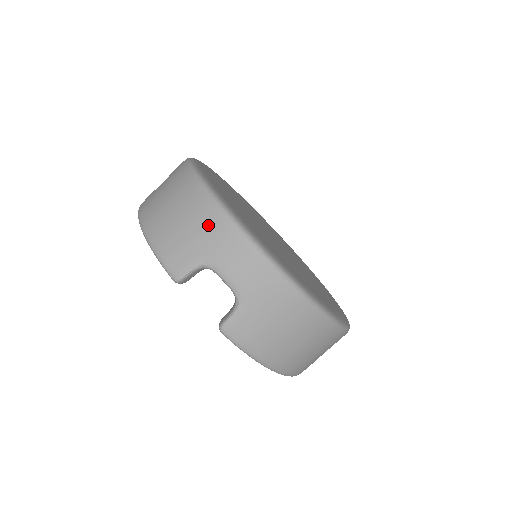
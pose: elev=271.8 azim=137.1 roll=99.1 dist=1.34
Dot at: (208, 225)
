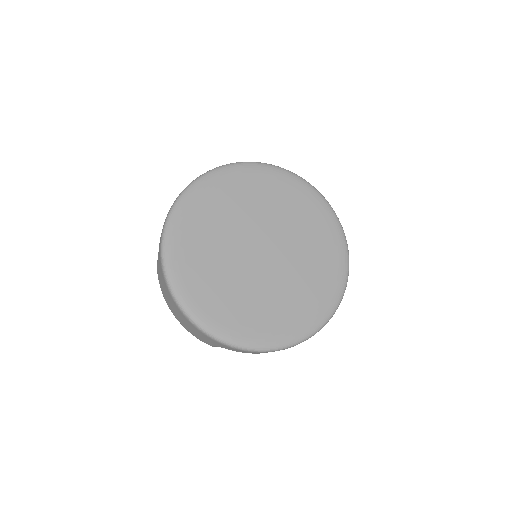
Dot at: (208, 339)
